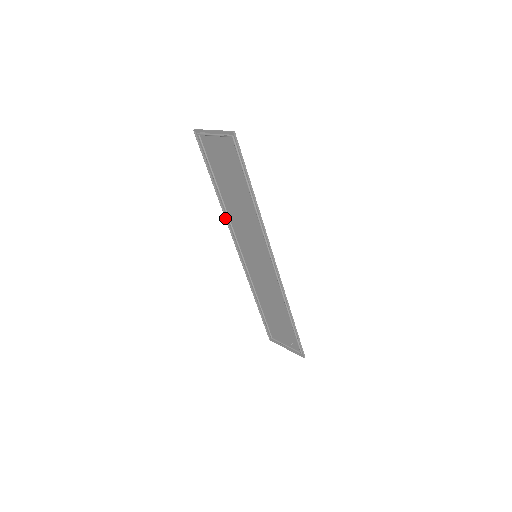
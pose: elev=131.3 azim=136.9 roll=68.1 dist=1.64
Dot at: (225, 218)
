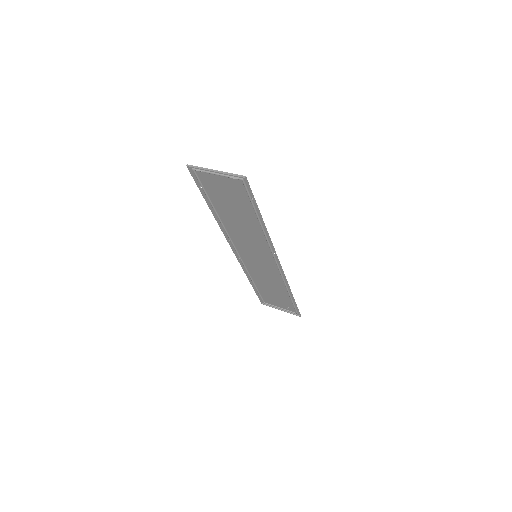
Dot at: (221, 229)
